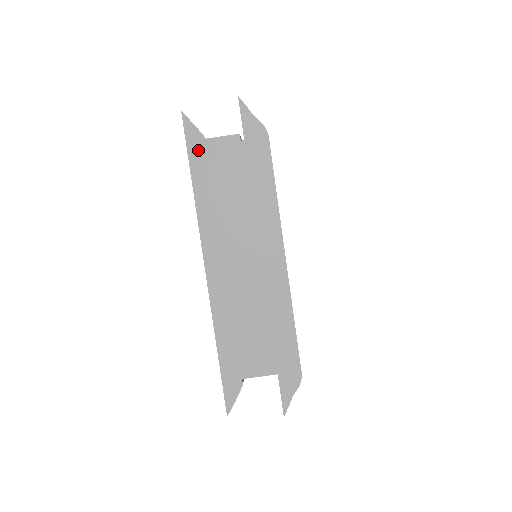
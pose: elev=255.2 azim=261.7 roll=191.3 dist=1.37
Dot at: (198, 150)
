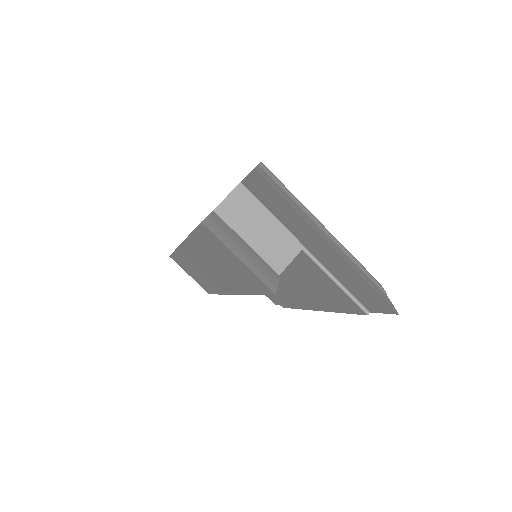
Dot at: occluded
